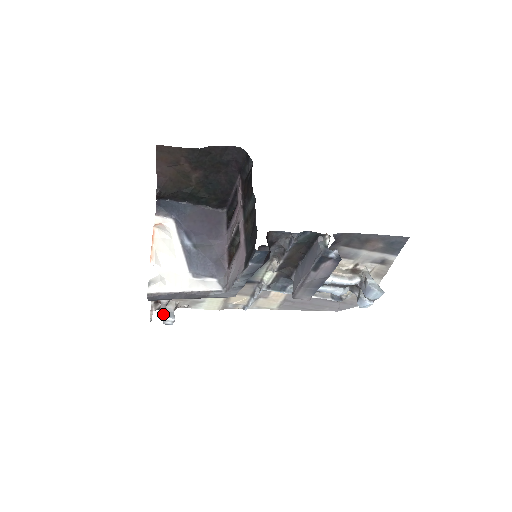
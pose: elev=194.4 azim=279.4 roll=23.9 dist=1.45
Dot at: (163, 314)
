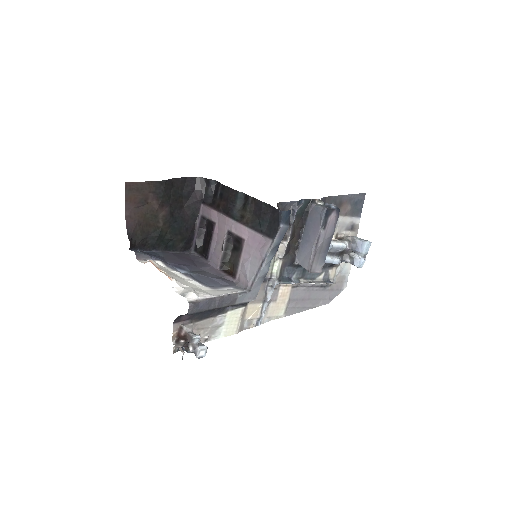
Dot at: (197, 341)
